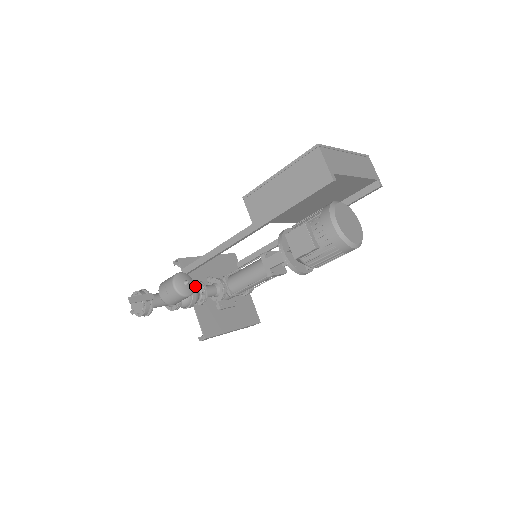
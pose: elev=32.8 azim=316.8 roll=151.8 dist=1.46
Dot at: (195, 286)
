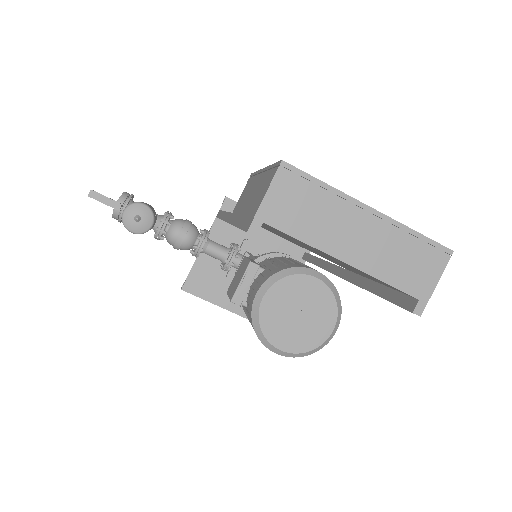
Dot at: (193, 233)
